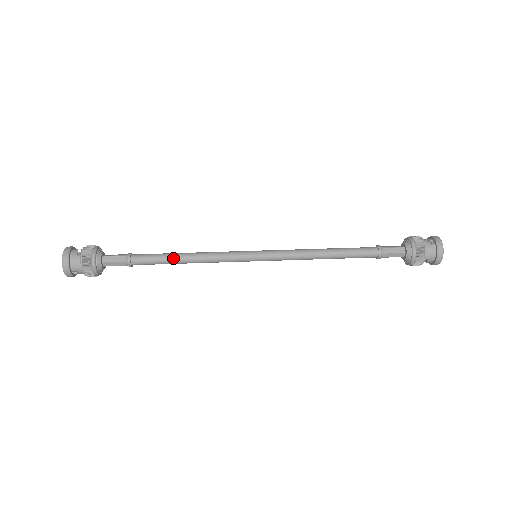
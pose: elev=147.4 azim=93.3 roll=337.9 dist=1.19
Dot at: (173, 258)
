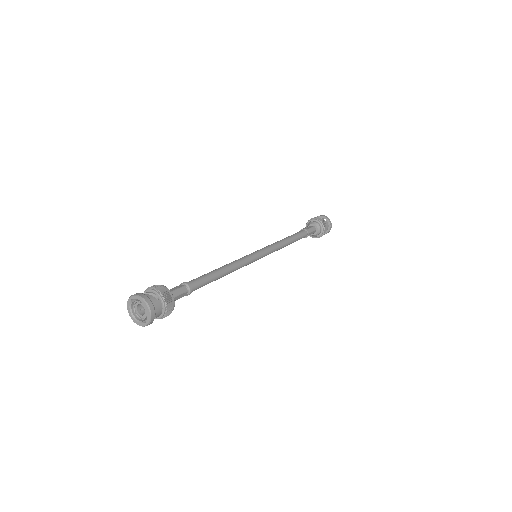
Dot at: (217, 275)
